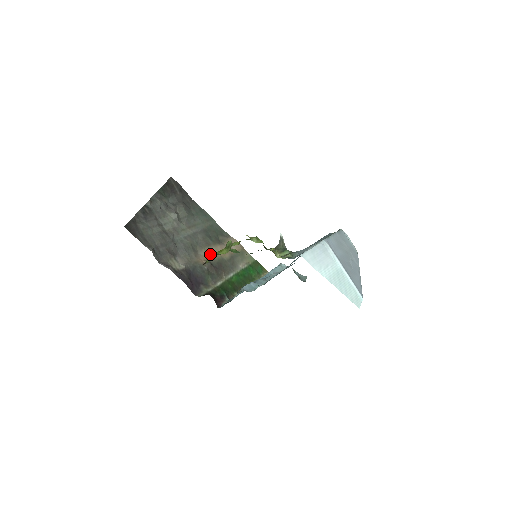
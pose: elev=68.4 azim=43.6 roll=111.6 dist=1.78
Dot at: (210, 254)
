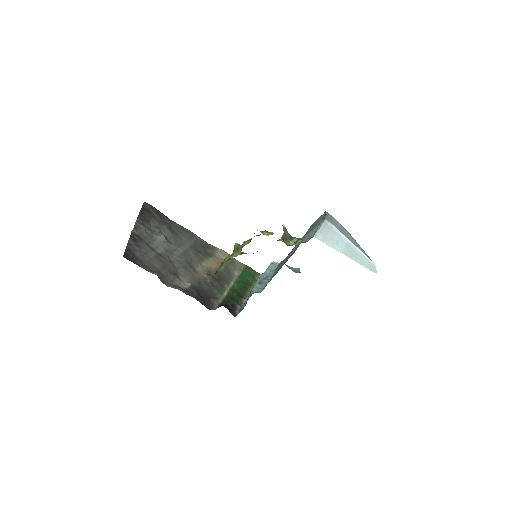
Dot at: (206, 268)
